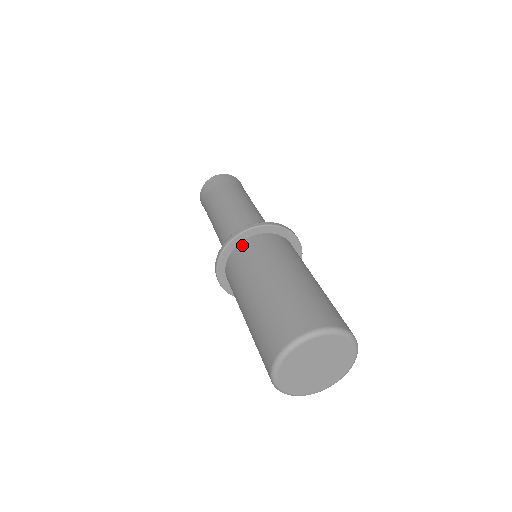
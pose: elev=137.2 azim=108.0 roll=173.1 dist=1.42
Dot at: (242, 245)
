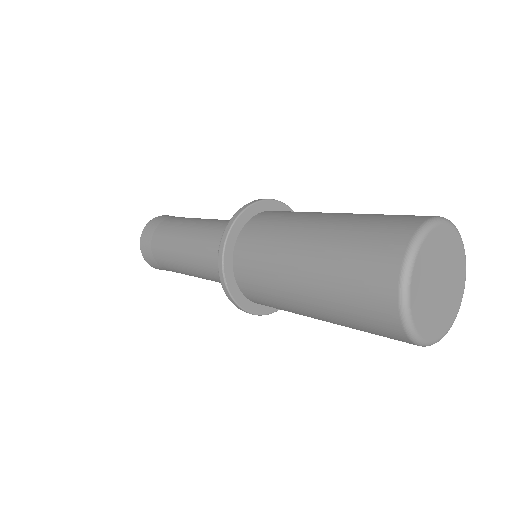
Dot at: (237, 251)
